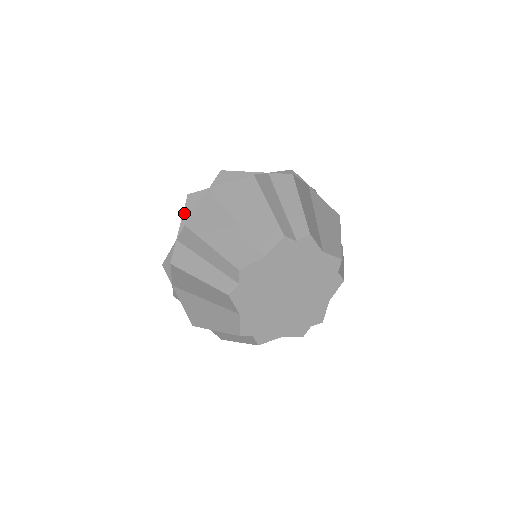
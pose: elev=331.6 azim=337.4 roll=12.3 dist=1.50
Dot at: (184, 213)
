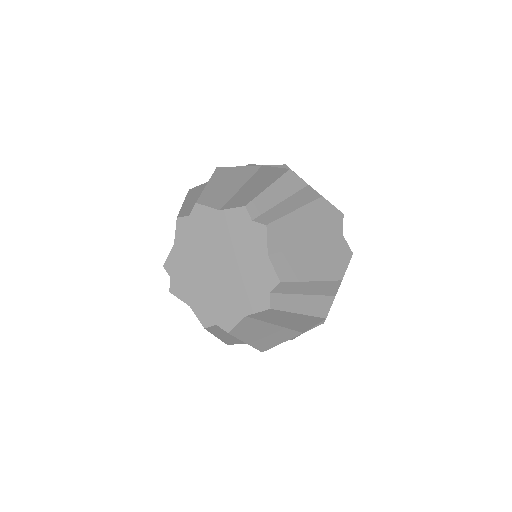
Dot at: occluded
